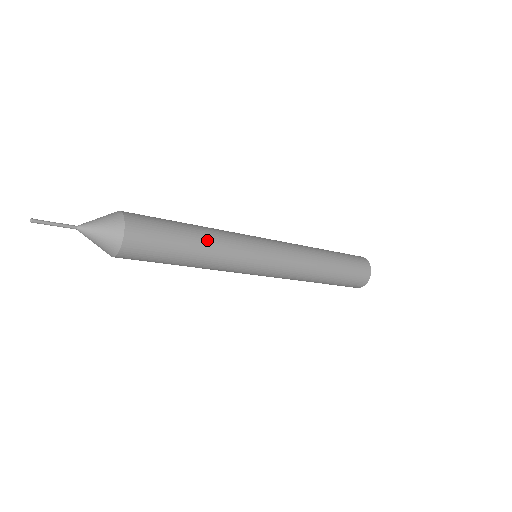
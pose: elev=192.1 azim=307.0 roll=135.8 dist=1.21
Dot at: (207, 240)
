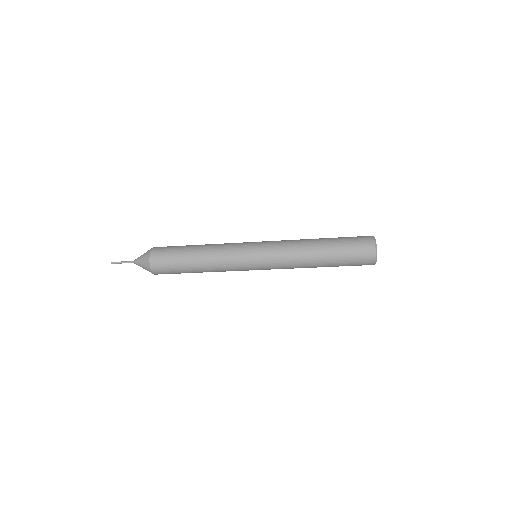
Dot at: (205, 245)
